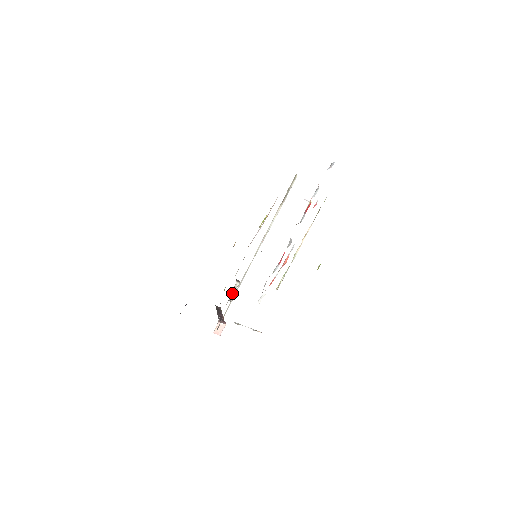
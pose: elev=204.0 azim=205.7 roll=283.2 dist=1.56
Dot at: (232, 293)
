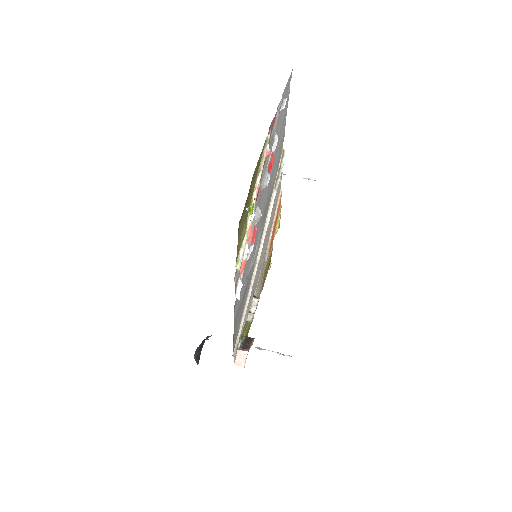
Dot at: (250, 313)
